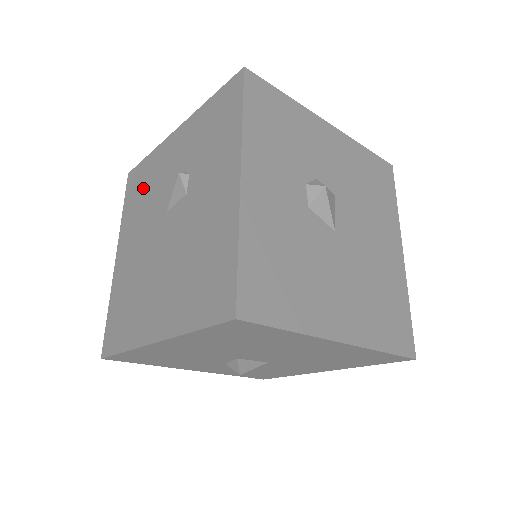
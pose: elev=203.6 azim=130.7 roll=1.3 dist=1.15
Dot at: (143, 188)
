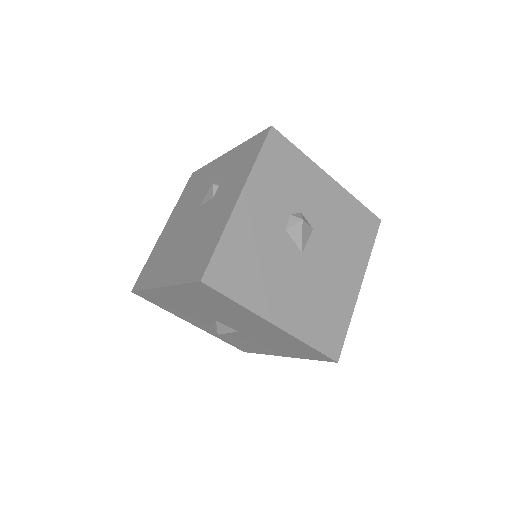
Dot at: (195, 186)
